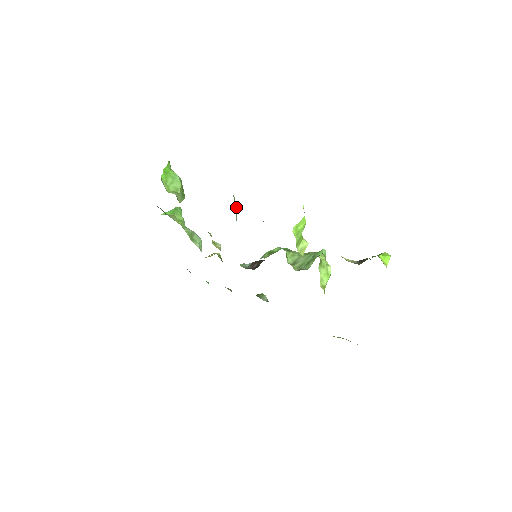
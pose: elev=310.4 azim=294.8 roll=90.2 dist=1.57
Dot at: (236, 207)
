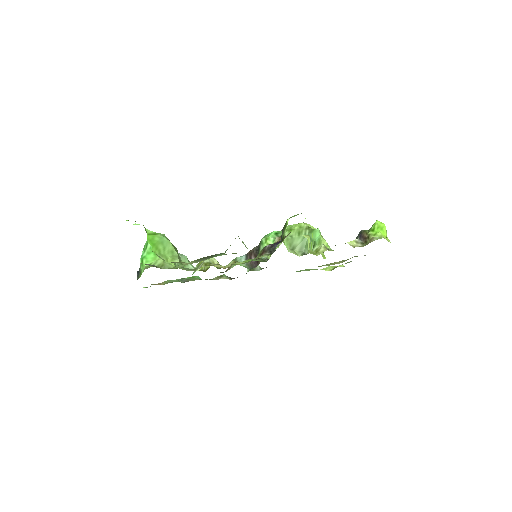
Dot at: (246, 247)
